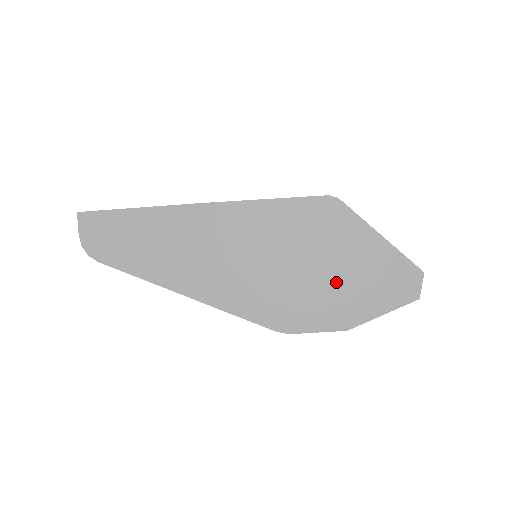
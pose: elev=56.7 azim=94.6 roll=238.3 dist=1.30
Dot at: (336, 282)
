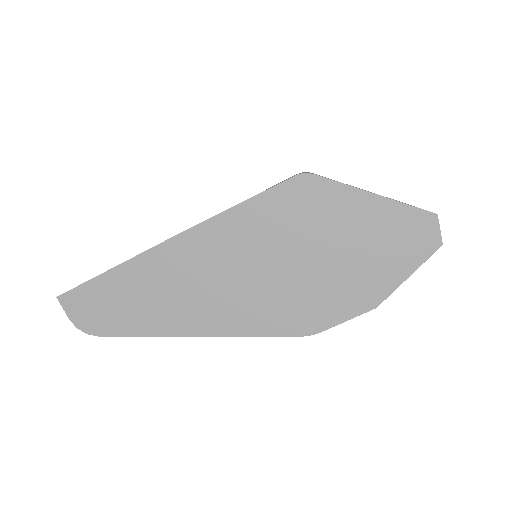
Dot at: (344, 263)
